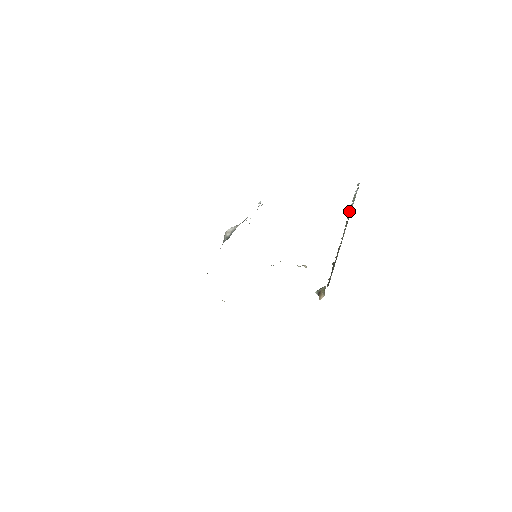
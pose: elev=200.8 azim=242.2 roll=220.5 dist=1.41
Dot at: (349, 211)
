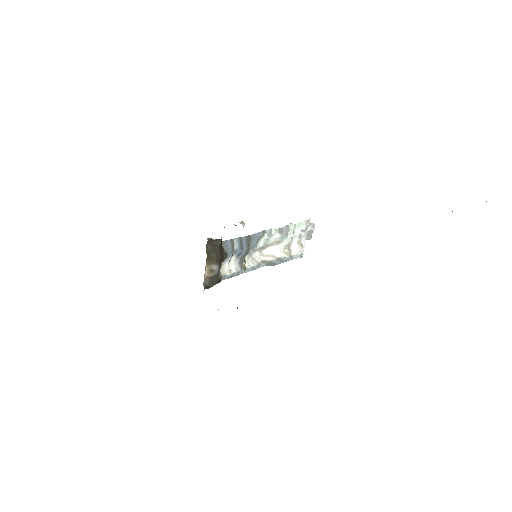
Dot at: occluded
